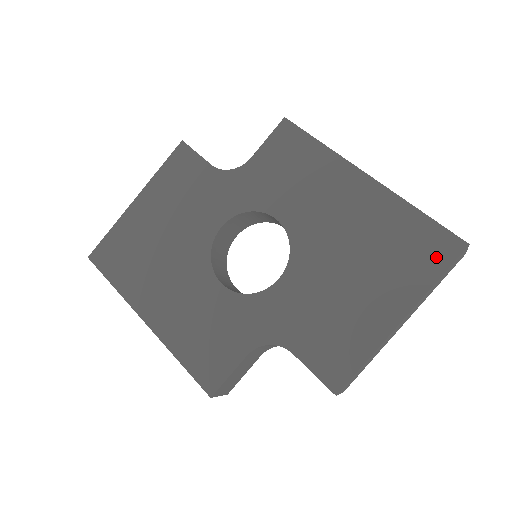
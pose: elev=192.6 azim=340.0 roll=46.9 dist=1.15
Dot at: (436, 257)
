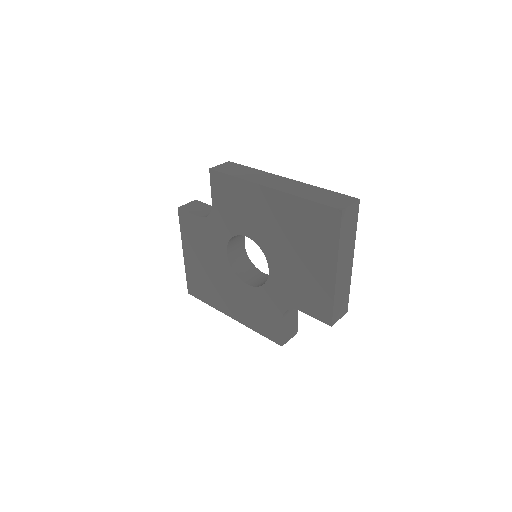
Dot at: (330, 226)
